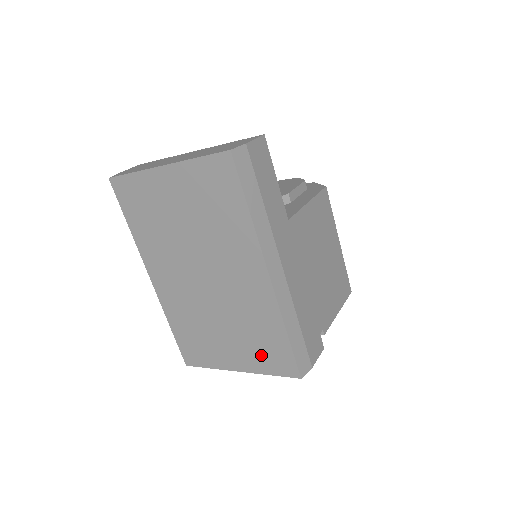
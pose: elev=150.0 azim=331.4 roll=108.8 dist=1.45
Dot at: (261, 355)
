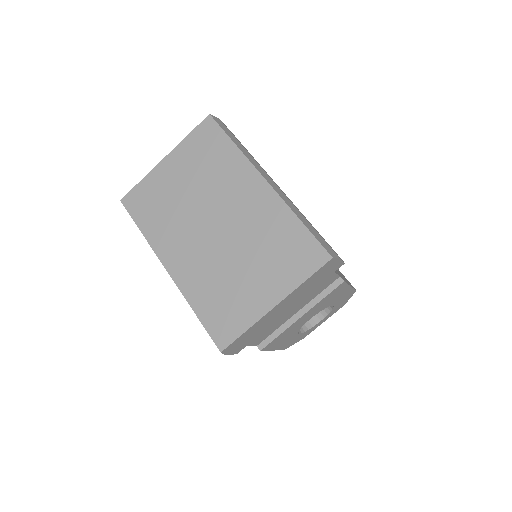
Dot at: (288, 264)
